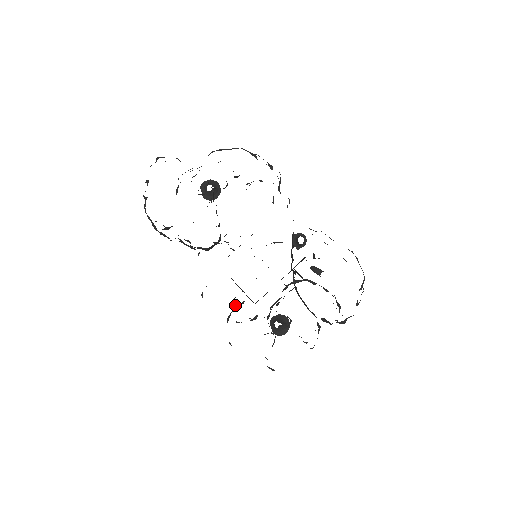
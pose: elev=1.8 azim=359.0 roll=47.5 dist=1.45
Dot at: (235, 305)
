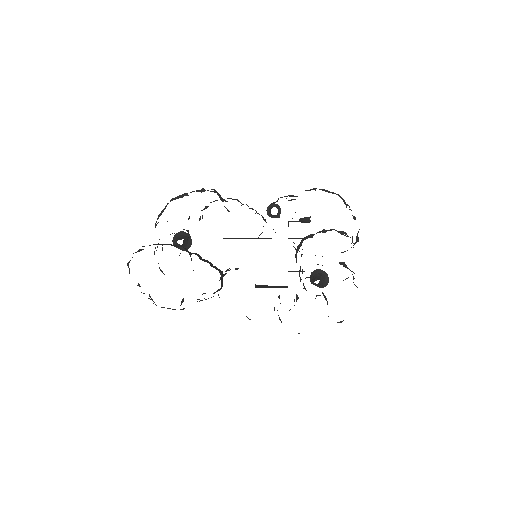
Dot at: occluded
